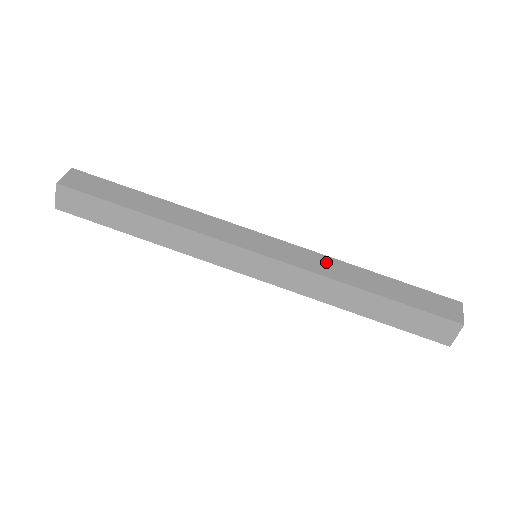
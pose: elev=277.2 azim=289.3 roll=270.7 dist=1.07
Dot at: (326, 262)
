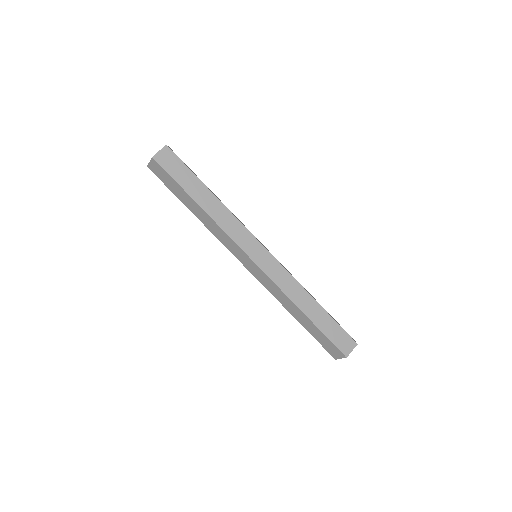
Dot at: (293, 284)
